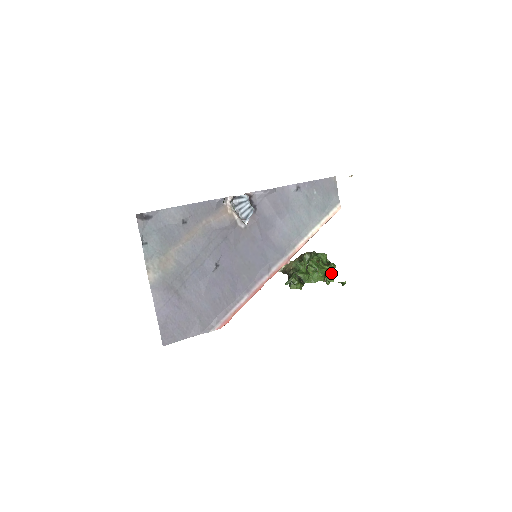
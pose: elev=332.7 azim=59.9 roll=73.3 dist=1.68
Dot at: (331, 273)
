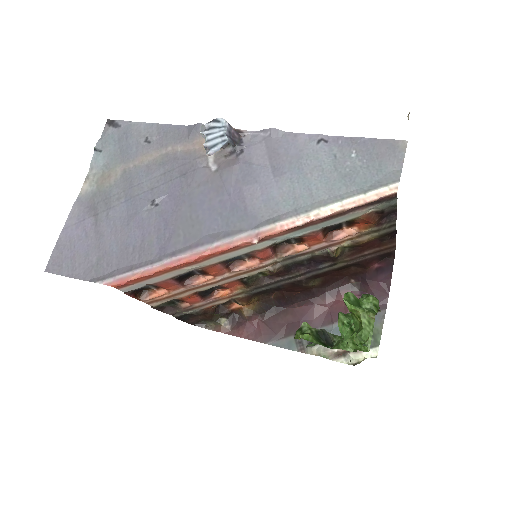
Dot at: (362, 327)
